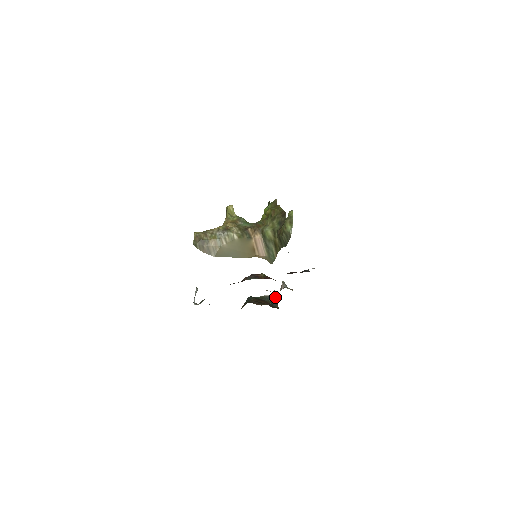
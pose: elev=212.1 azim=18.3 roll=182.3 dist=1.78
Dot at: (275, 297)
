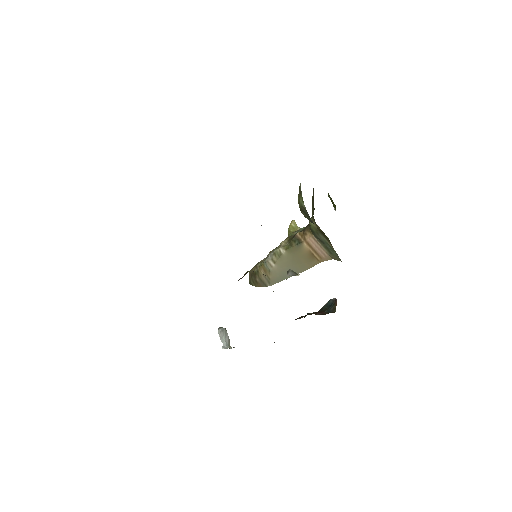
Dot at: (333, 300)
